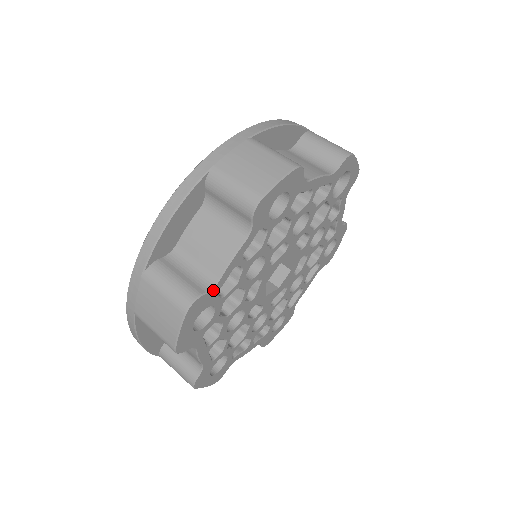
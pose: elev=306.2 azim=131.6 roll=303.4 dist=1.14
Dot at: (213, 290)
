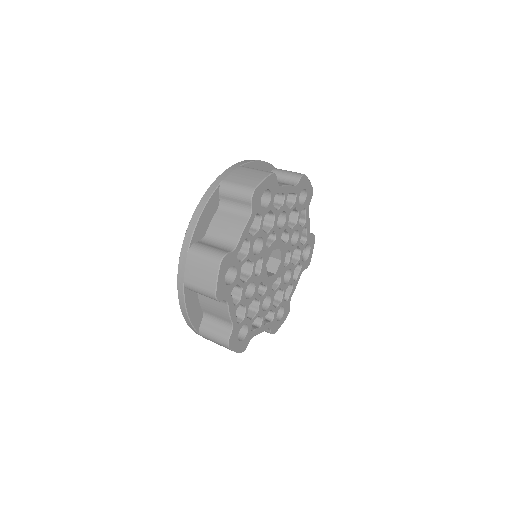
Dot at: (278, 187)
